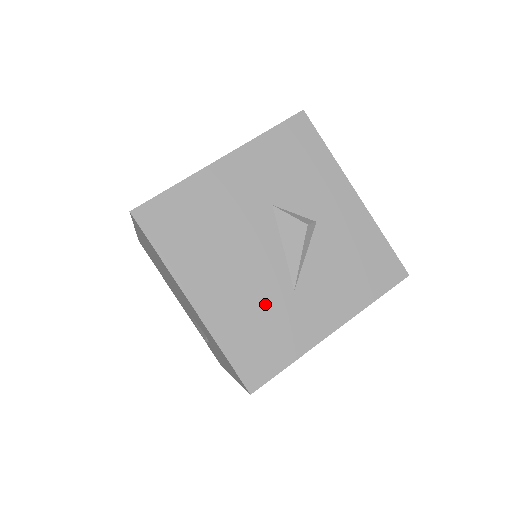
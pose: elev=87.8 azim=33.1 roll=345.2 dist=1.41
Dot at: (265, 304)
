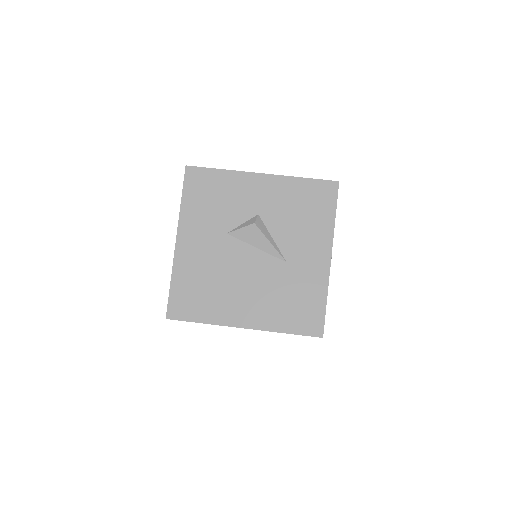
Dot at: (280, 286)
